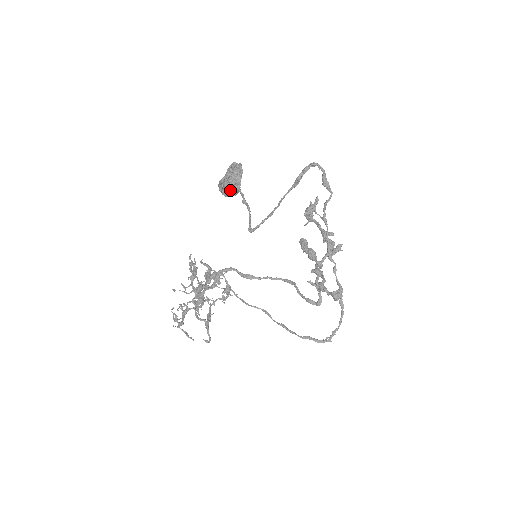
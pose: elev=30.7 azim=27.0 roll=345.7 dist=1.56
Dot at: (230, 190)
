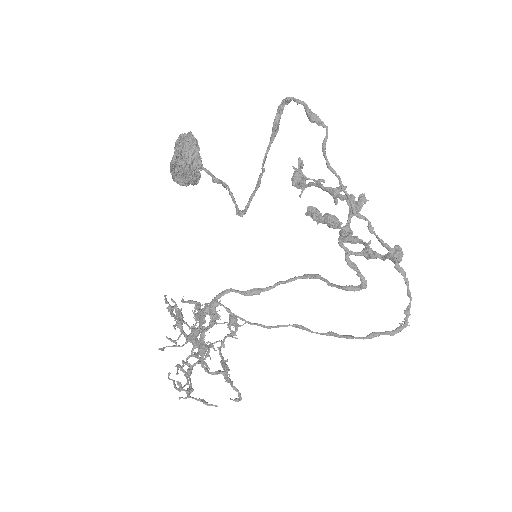
Dot at: (189, 171)
